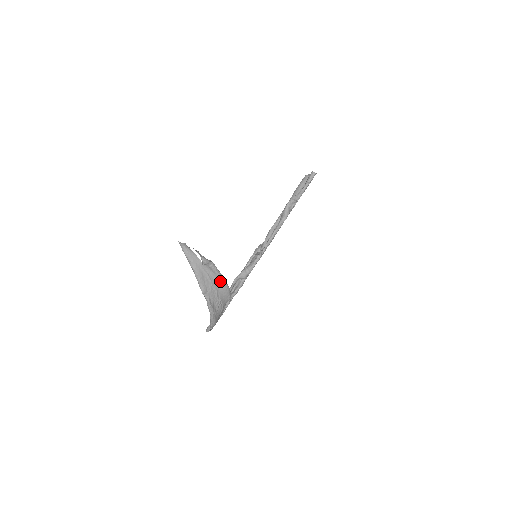
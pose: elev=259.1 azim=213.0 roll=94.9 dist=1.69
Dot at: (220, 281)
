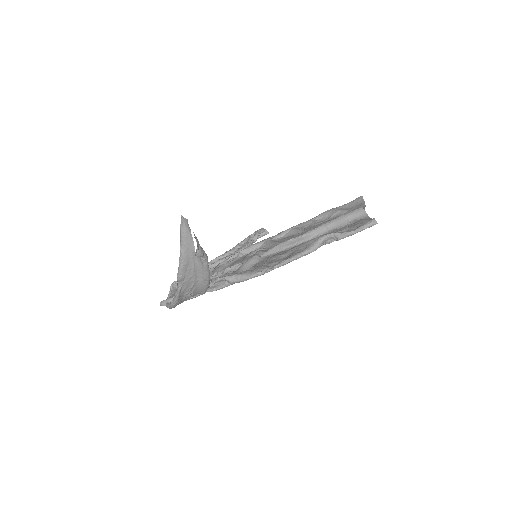
Dot at: (204, 276)
